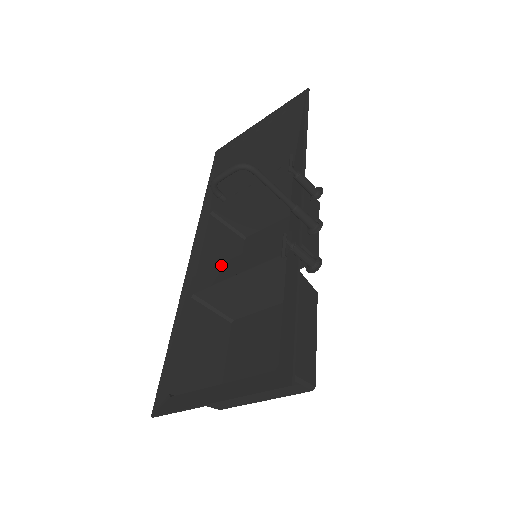
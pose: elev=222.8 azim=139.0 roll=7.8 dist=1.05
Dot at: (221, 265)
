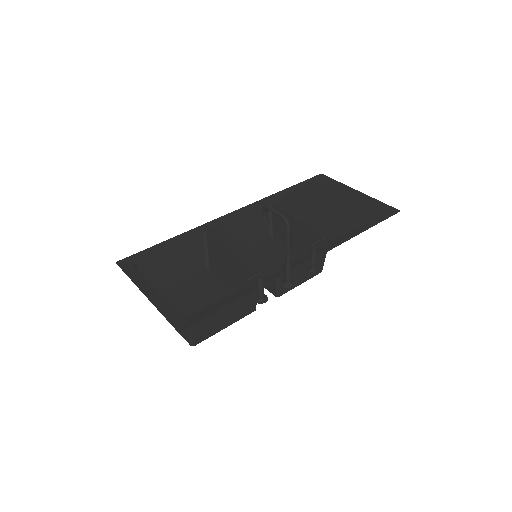
Dot at: (235, 238)
